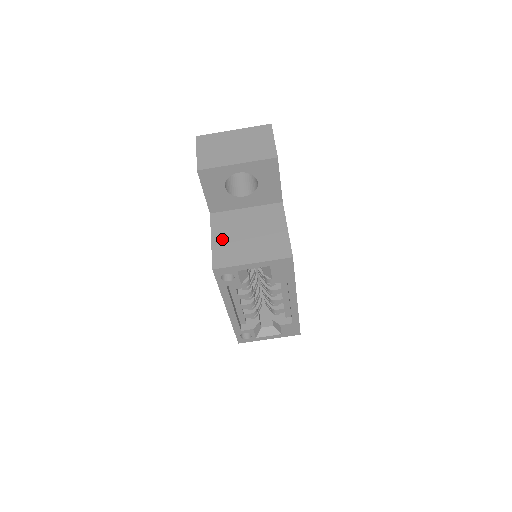
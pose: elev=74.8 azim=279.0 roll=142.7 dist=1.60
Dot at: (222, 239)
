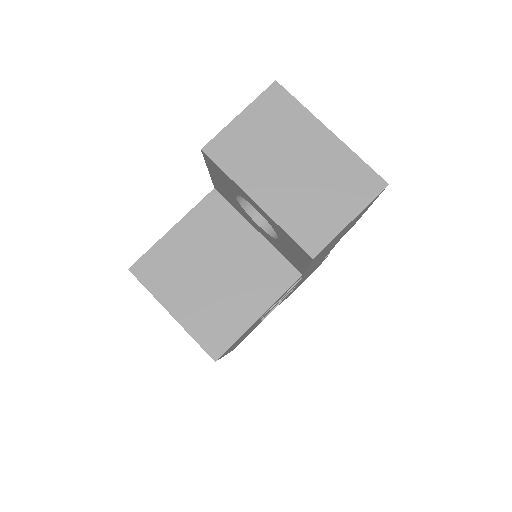
Dot at: (183, 242)
